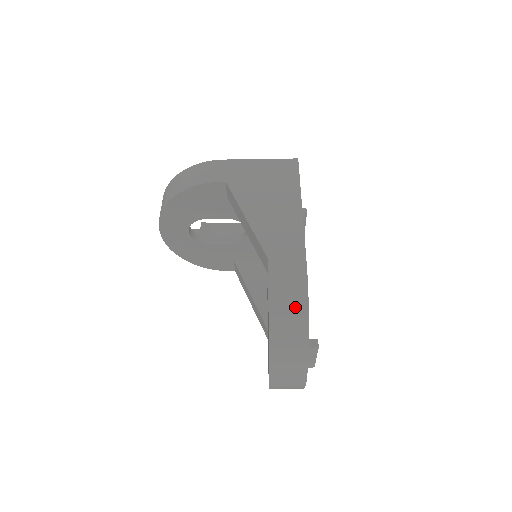
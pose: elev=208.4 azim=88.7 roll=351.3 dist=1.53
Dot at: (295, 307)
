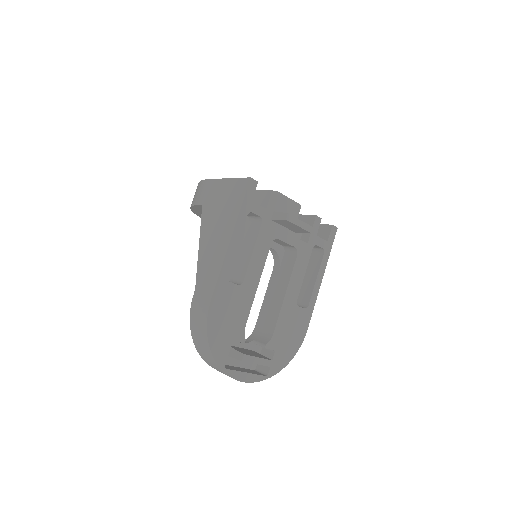
Dot at: (201, 335)
